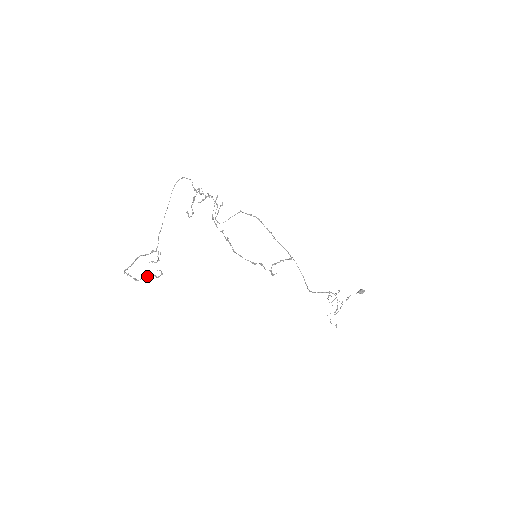
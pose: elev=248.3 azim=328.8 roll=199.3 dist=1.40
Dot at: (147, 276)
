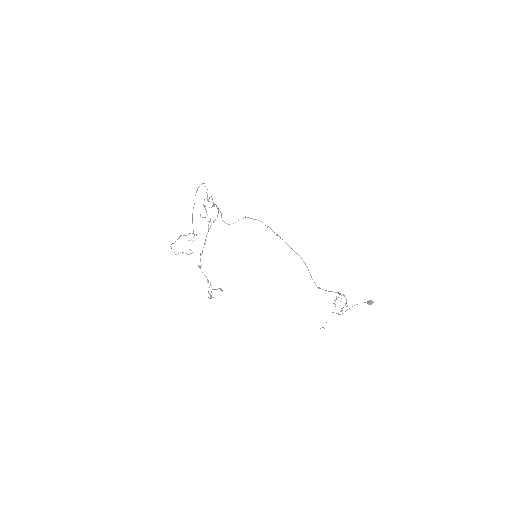
Dot at: (182, 253)
